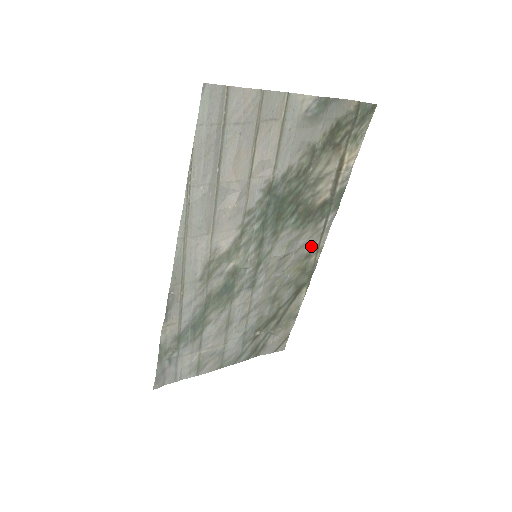
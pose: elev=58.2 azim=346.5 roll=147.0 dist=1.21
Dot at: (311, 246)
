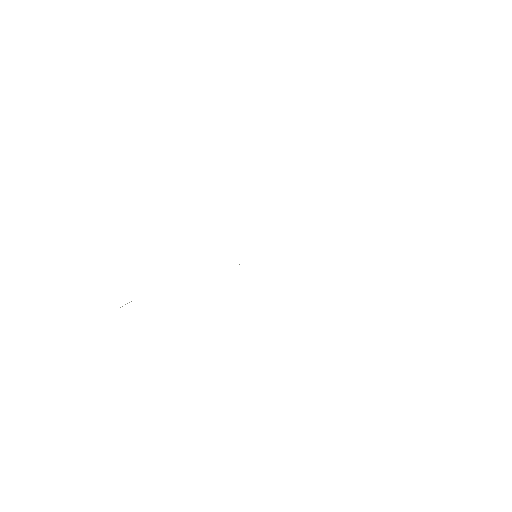
Dot at: occluded
